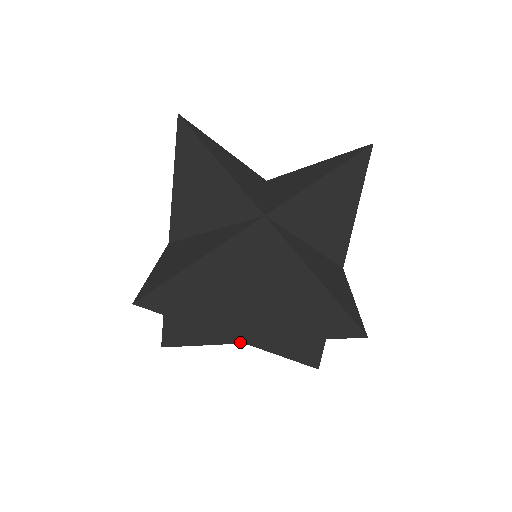
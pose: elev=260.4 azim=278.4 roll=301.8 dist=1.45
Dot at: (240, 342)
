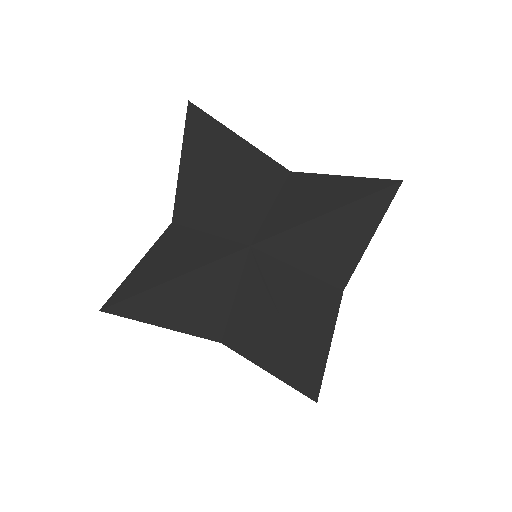
Dot at: (244, 247)
